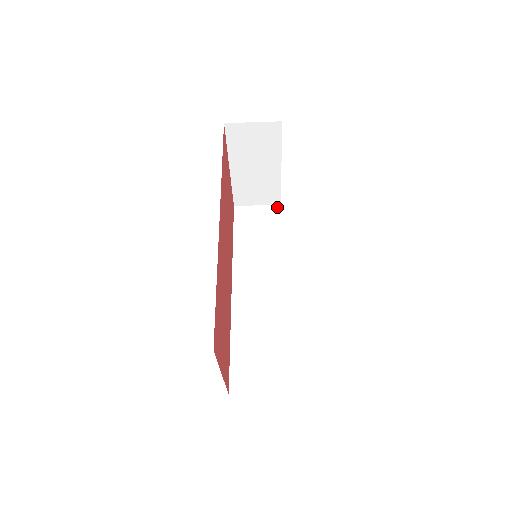
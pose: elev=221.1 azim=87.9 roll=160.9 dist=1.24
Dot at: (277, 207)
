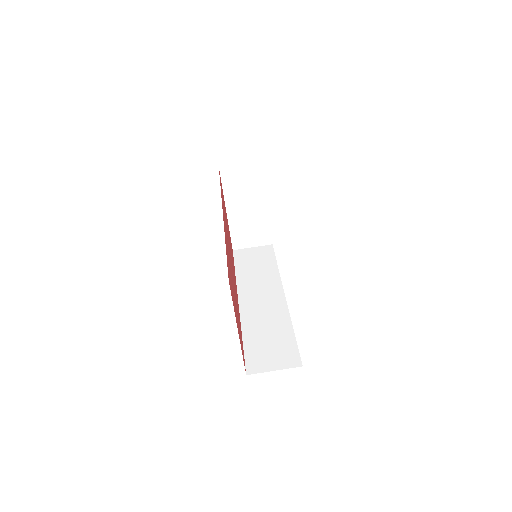
Dot at: (269, 246)
